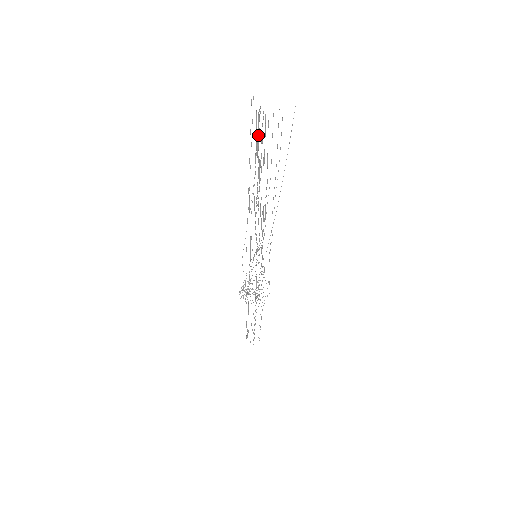
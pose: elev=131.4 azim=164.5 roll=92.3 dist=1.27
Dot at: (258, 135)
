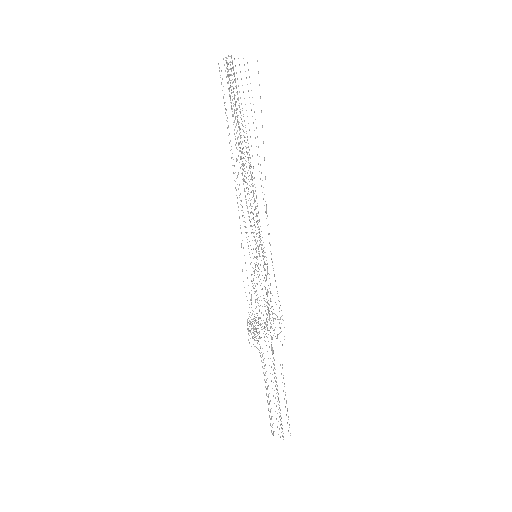
Dot at: occluded
